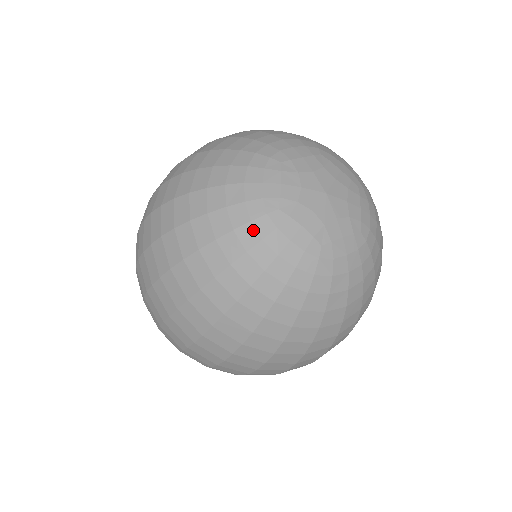
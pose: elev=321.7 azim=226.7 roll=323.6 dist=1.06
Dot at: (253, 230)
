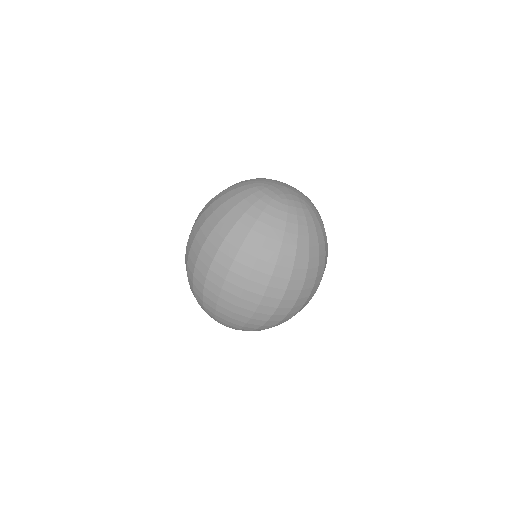
Dot at: (248, 192)
